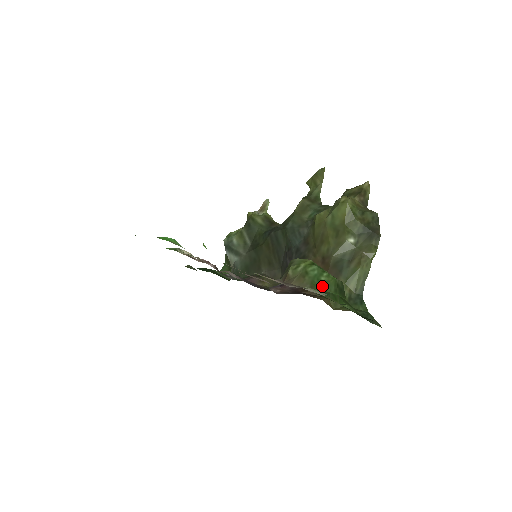
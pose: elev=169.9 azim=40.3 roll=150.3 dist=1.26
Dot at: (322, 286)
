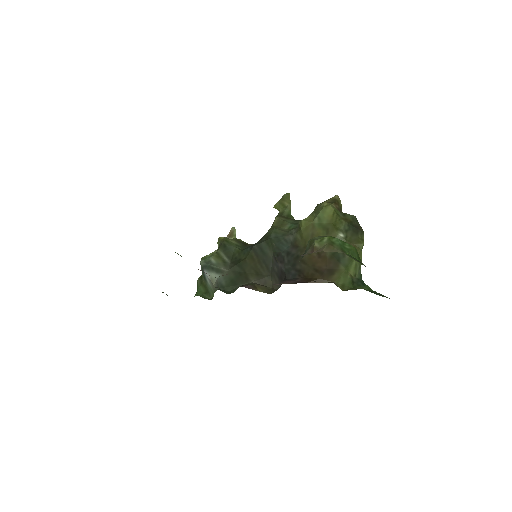
Dot at: (349, 252)
